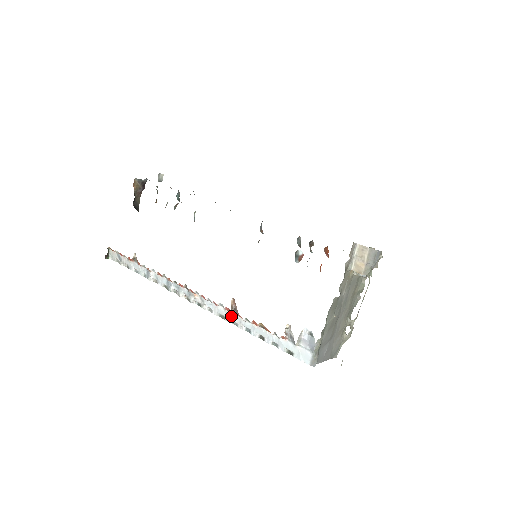
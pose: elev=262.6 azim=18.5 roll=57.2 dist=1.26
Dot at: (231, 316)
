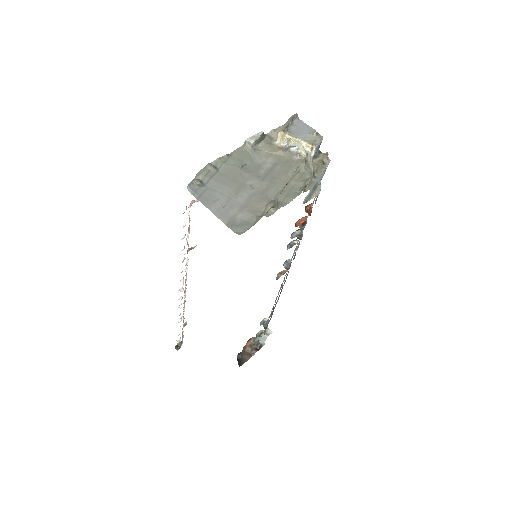
Dot at: occluded
